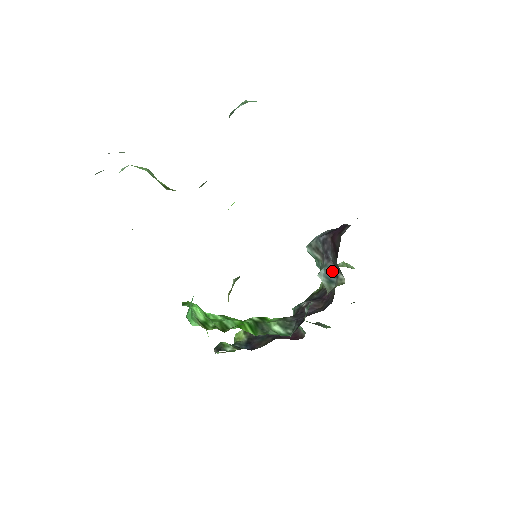
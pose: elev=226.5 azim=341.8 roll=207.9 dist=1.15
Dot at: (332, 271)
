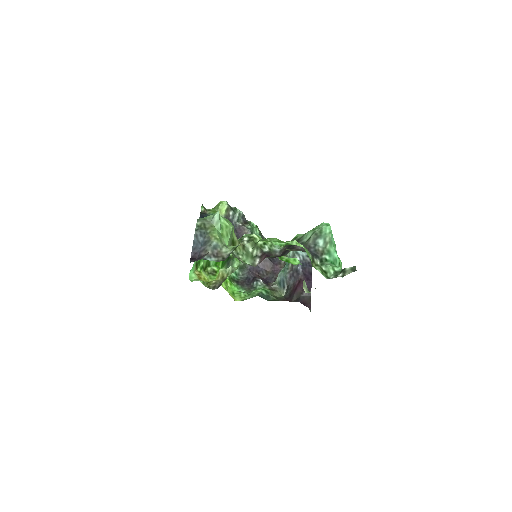
Dot at: (285, 283)
